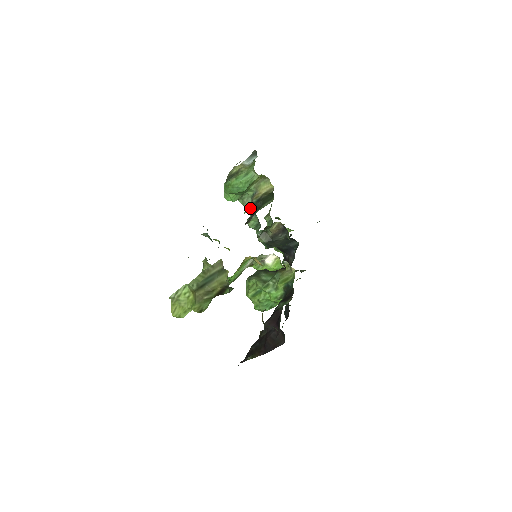
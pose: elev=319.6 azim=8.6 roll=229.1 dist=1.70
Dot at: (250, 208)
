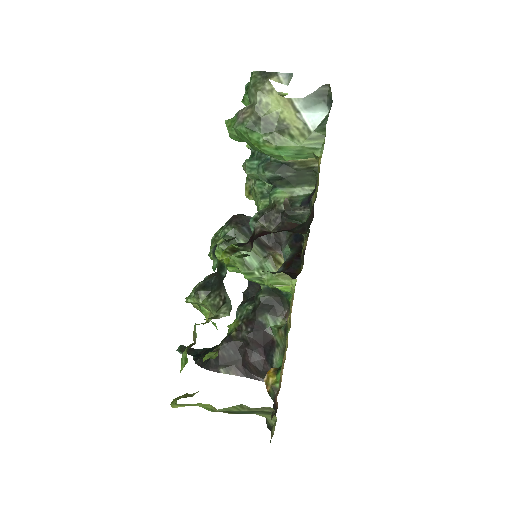
Dot at: occluded
